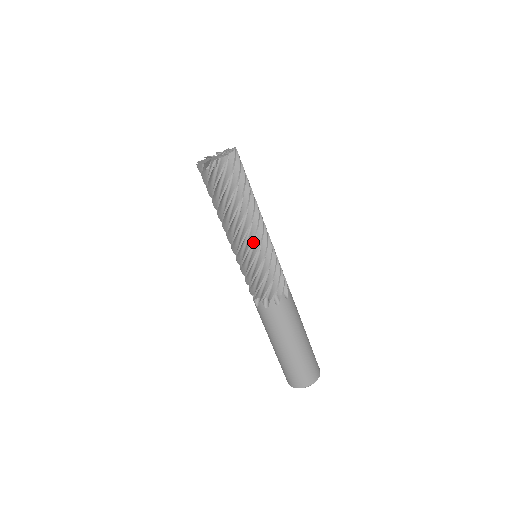
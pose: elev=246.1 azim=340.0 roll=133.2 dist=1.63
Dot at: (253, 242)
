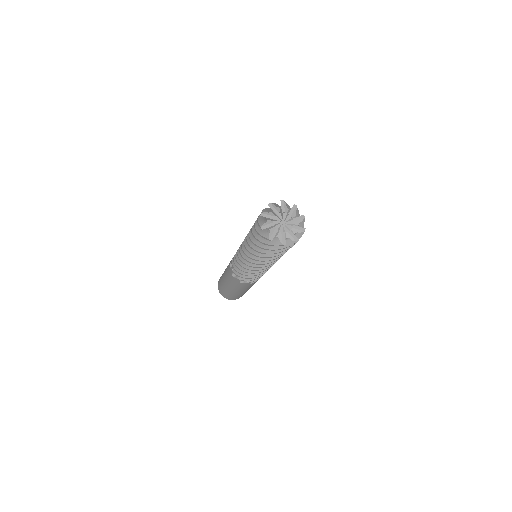
Dot at: occluded
